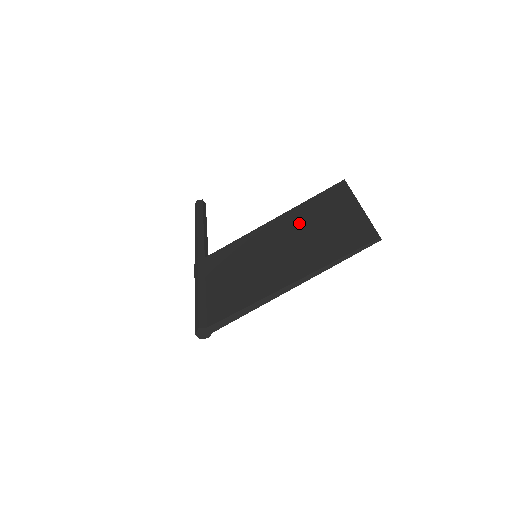
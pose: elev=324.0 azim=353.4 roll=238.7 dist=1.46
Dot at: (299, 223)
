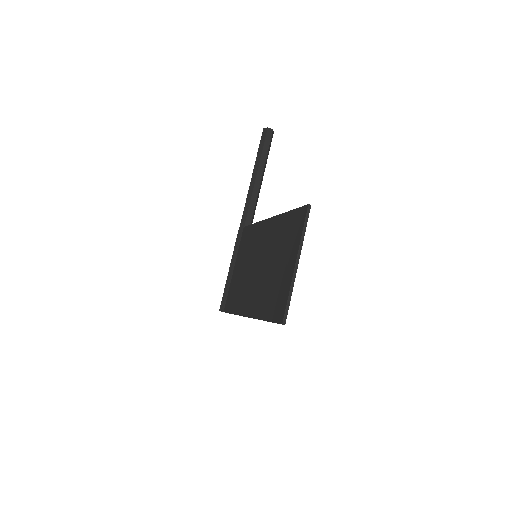
Dot at: (274, 243)
